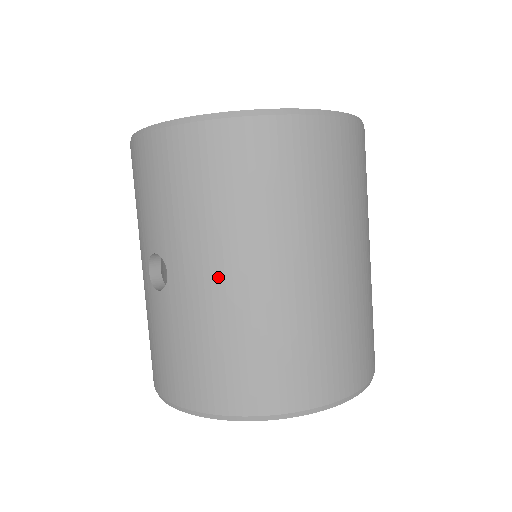
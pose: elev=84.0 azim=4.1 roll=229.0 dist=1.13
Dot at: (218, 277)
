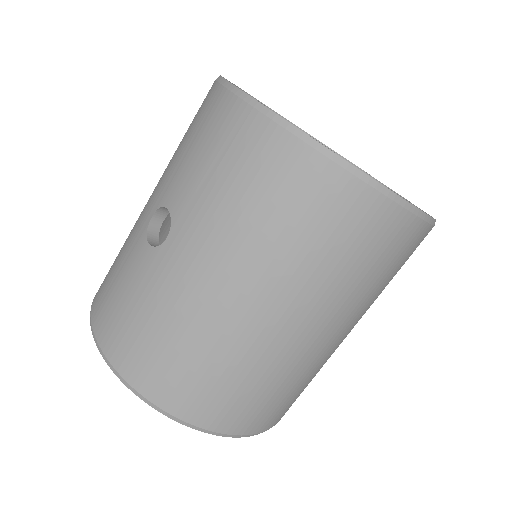
Dot at: (209, 282)
